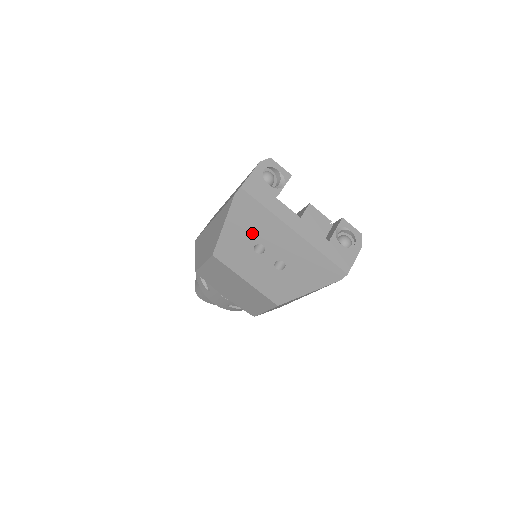
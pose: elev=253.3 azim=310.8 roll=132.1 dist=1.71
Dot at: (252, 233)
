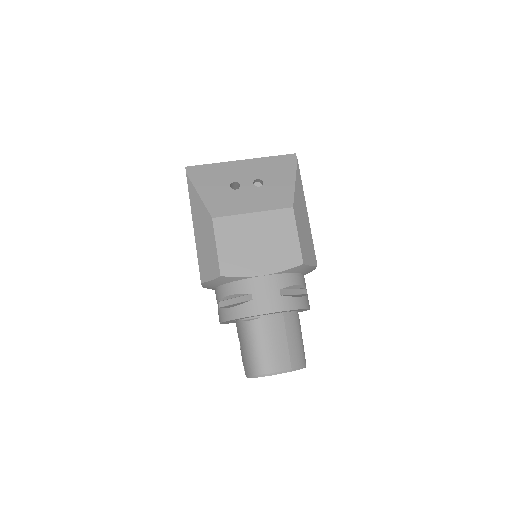
Dot at: (220, 182)
